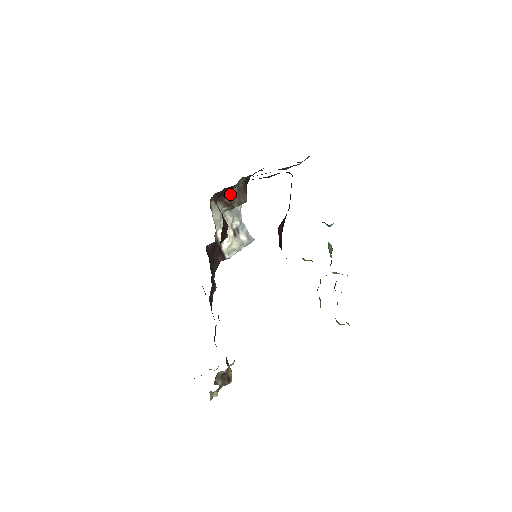
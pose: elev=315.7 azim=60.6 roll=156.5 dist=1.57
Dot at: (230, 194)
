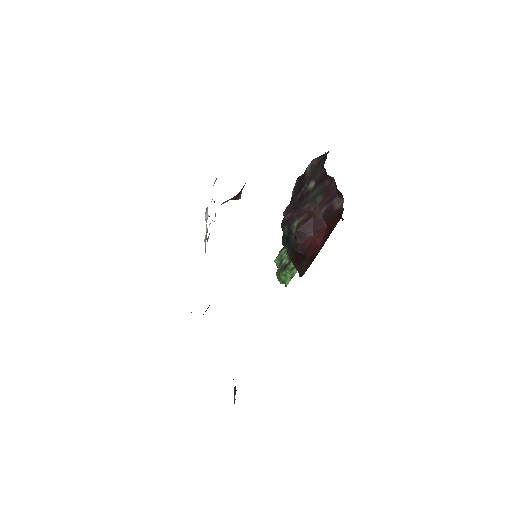
Dot at: (242, 189)
